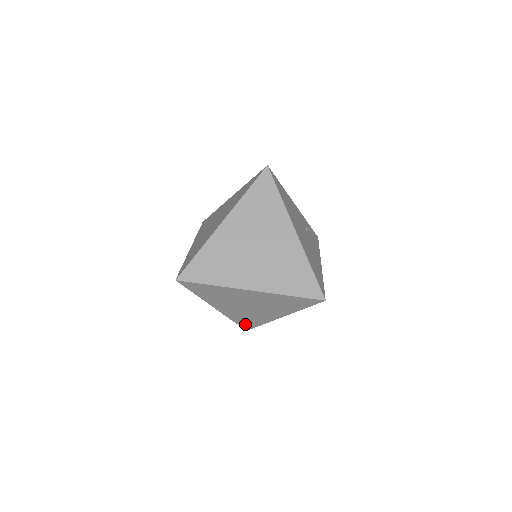
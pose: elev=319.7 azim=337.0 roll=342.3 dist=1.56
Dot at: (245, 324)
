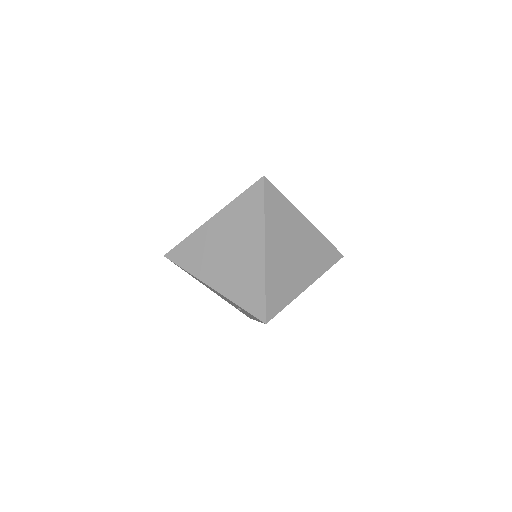
Dot at: occluded
